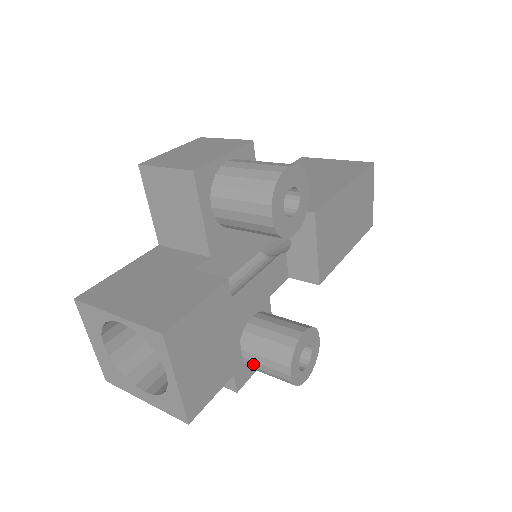
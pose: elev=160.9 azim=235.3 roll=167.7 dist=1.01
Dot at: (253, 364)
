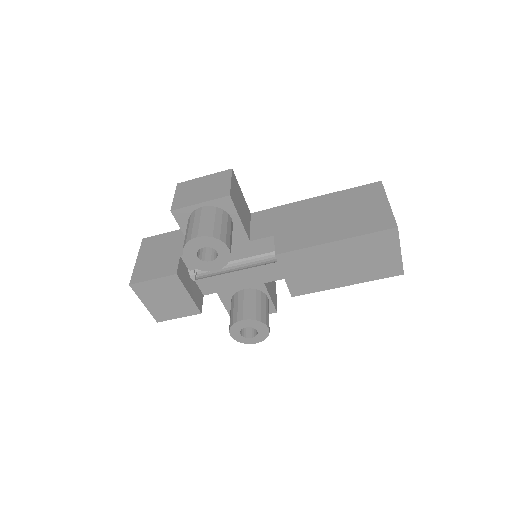
Dot at: occluded
